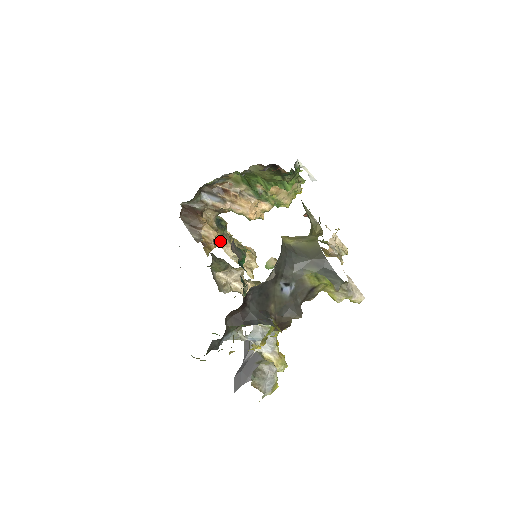
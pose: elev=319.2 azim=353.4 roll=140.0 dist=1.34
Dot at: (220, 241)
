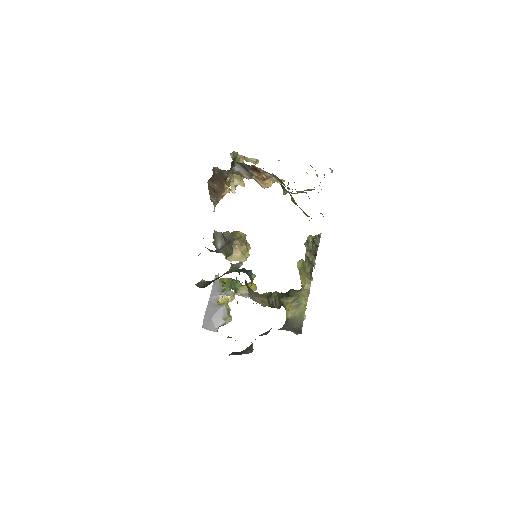
Dot at: occluded
